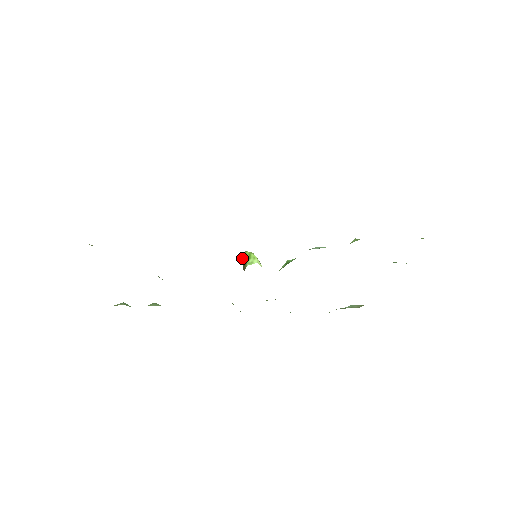
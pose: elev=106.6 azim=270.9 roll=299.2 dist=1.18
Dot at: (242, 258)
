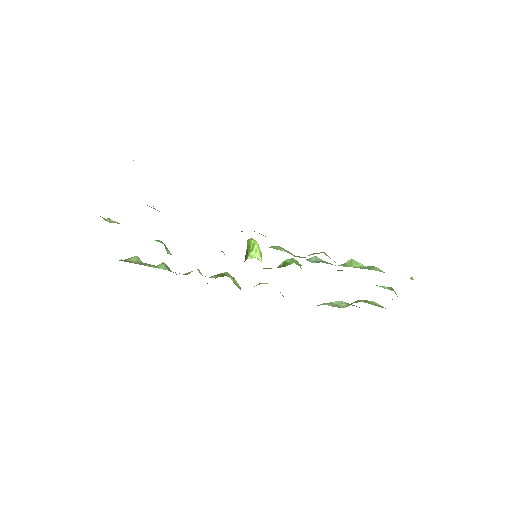
Dot at: (247, 244)
